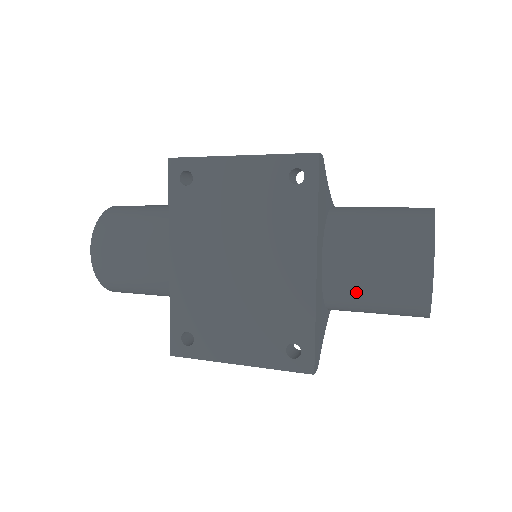
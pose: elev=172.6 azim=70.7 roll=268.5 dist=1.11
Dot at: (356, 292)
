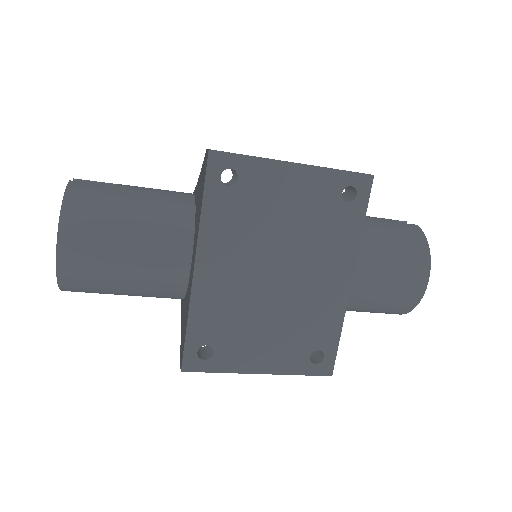
Dot at: (363, 299)
